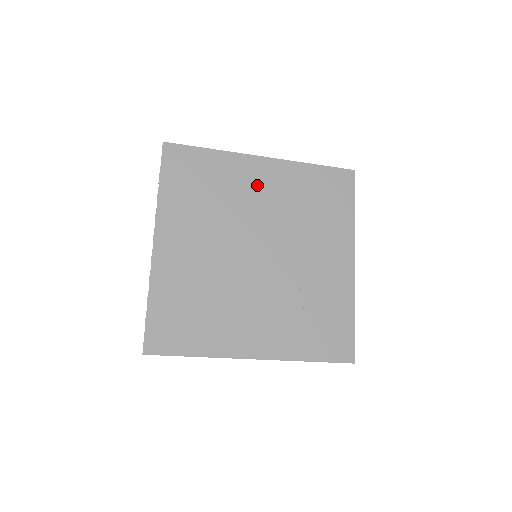
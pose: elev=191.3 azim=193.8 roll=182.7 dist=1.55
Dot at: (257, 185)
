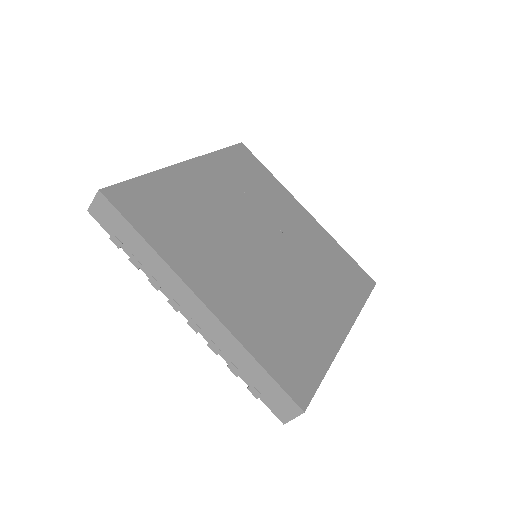
Dot at: (207, 189)
